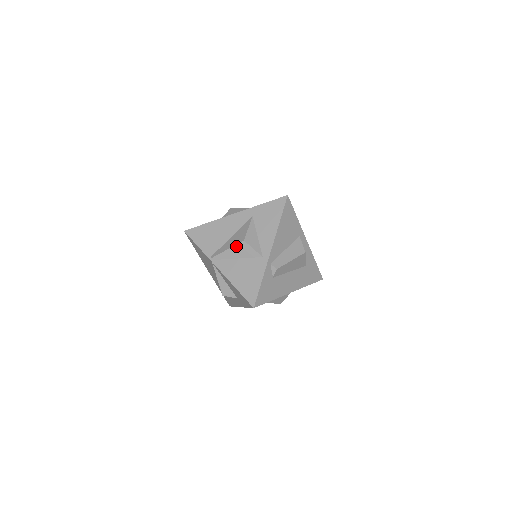
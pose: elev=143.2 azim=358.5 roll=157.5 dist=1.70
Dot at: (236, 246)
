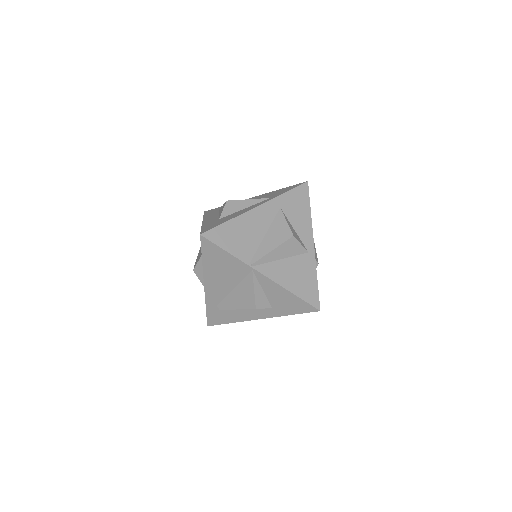
Dot at: (284, 244)
